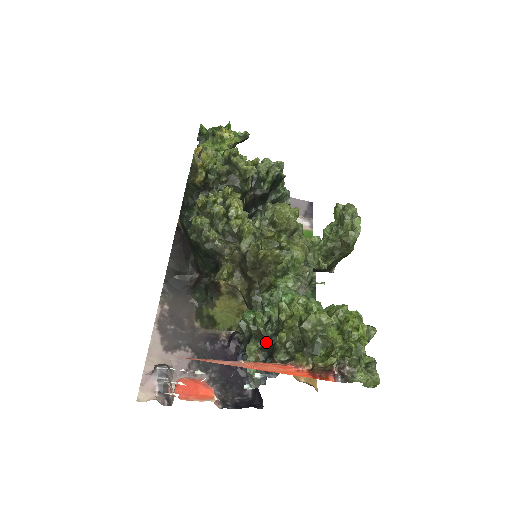
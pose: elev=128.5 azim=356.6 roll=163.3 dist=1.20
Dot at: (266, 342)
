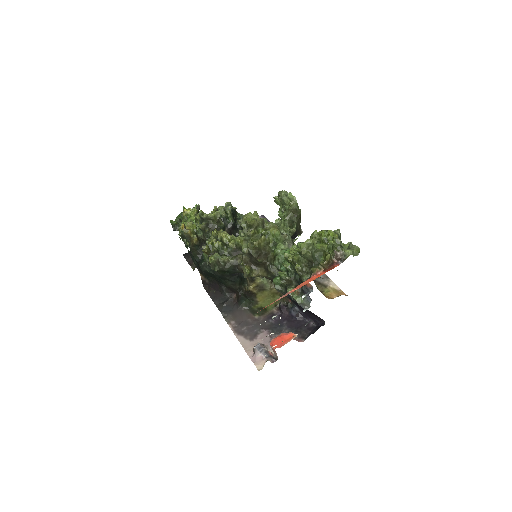
Dot at: (295, 282)
